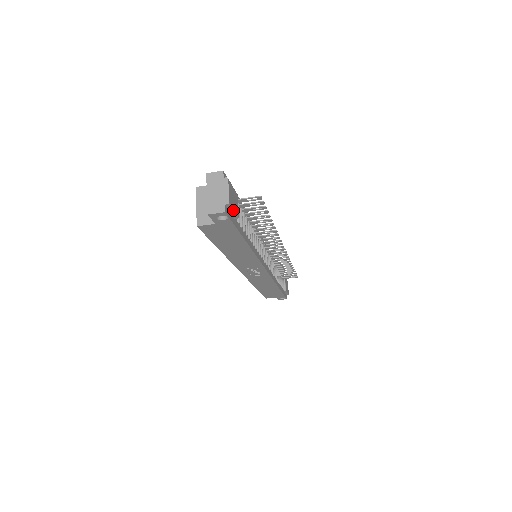
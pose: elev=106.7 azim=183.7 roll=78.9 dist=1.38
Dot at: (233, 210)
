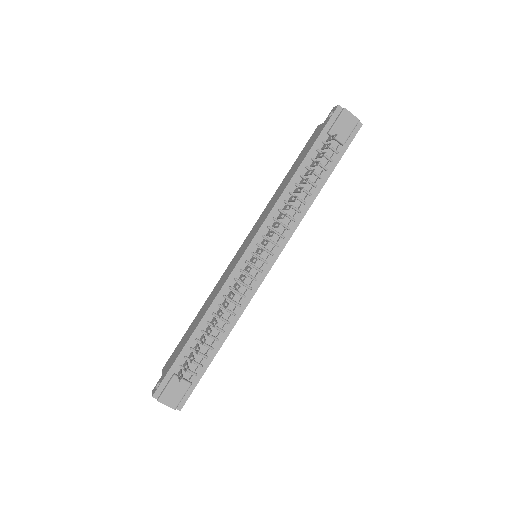
Dot at: (182, 398)
